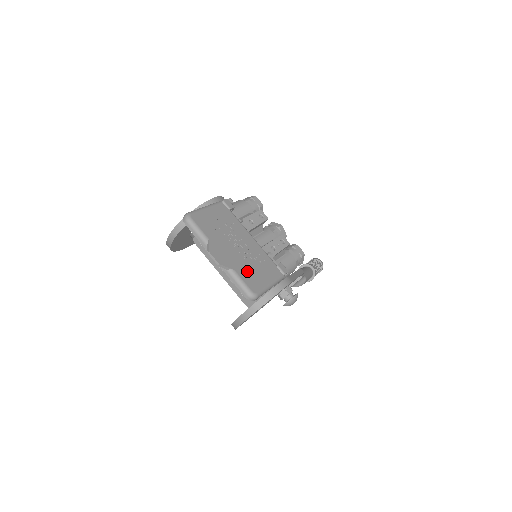
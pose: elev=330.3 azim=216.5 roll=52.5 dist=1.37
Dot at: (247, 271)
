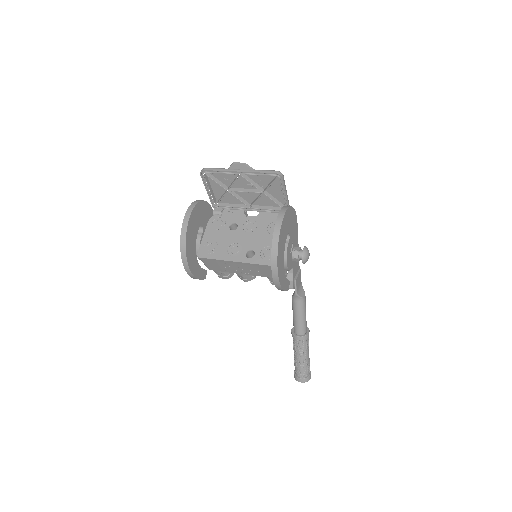
Dot at: (265, 180)
